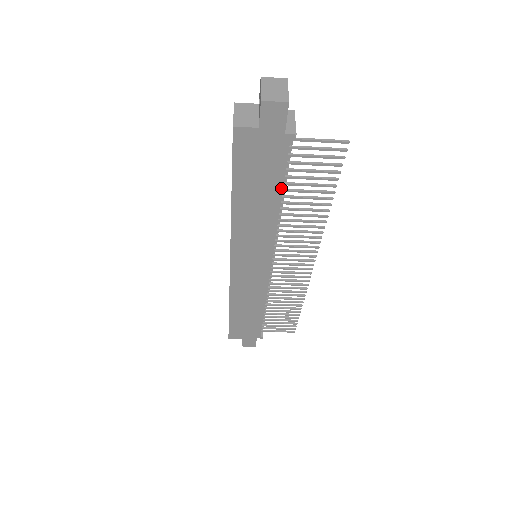
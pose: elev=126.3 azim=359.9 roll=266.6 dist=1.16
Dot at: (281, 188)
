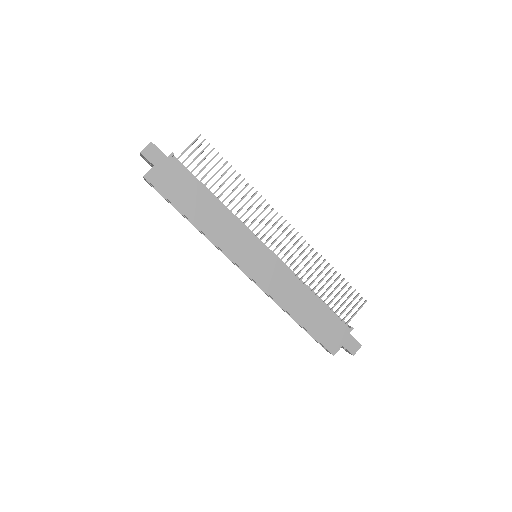
Dot at: (202, 187)
